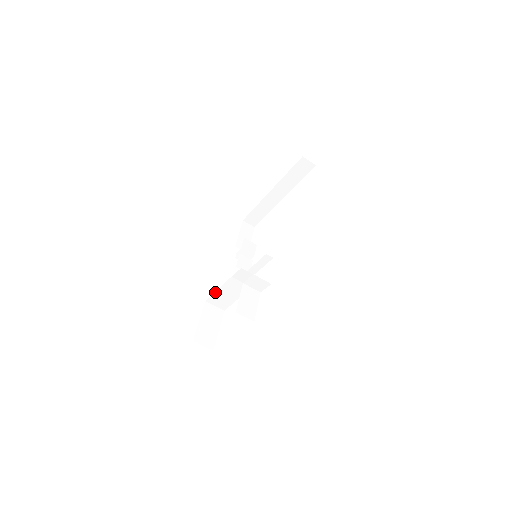
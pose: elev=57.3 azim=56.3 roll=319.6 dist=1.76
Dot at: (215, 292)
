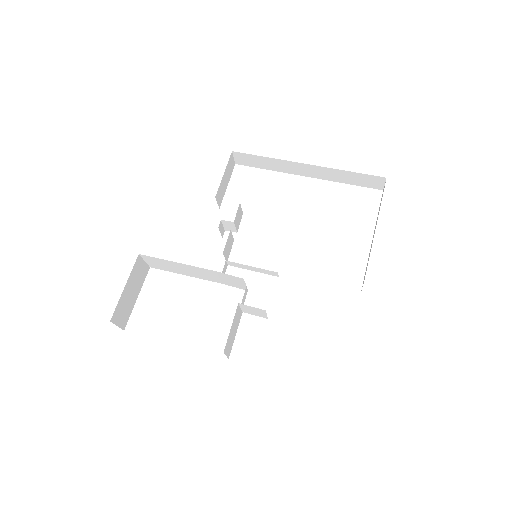
Dot at: occluded
